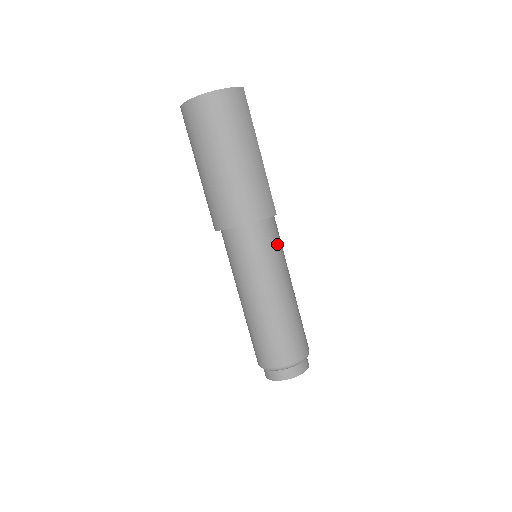
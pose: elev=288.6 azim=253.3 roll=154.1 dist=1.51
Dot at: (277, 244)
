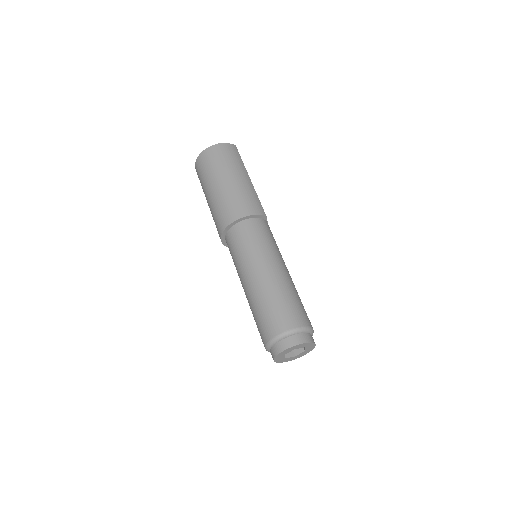
Dot at: (269, 237)
